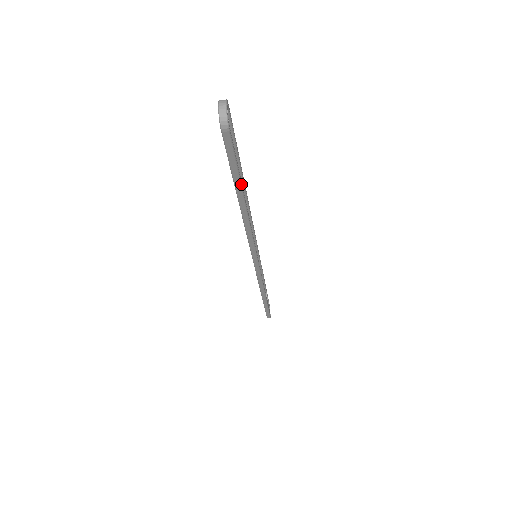
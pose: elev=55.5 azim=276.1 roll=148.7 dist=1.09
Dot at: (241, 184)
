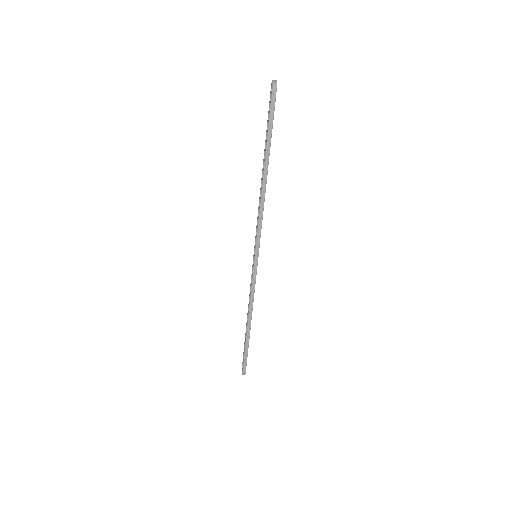
Dot at: (270, 145)
